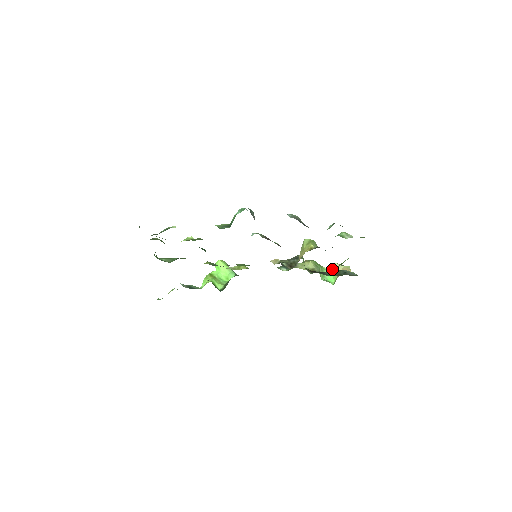
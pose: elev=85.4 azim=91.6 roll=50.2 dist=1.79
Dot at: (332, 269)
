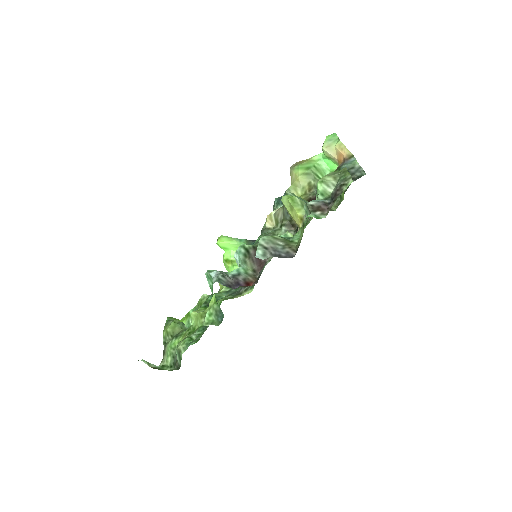
Dot at: (324, 155)
